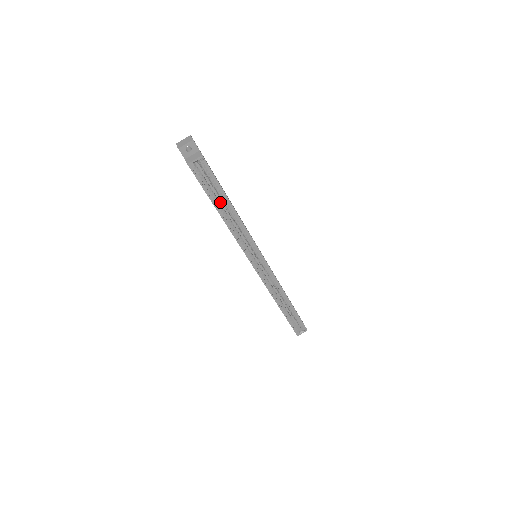
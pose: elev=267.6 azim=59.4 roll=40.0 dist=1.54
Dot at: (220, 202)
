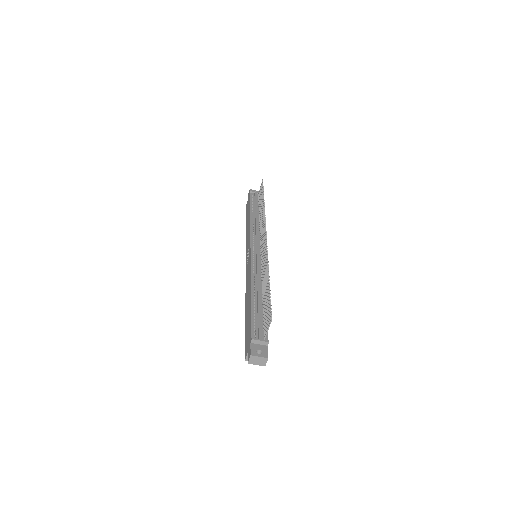
Dot at: occluded
